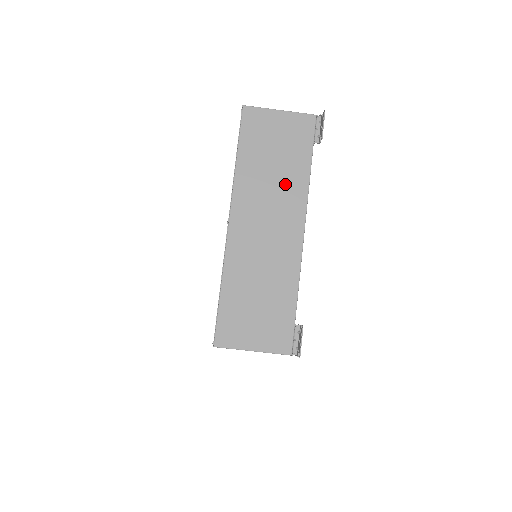
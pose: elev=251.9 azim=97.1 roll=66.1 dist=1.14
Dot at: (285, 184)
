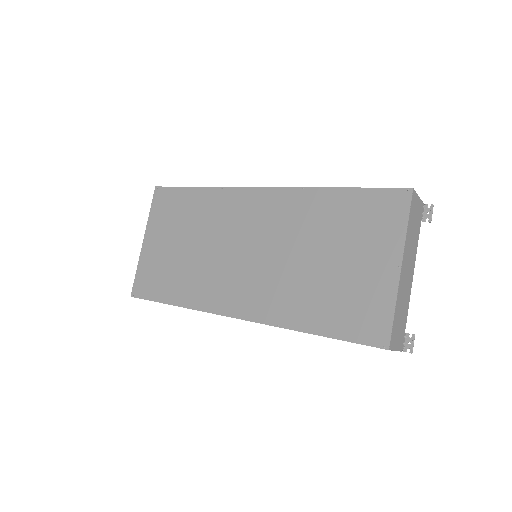
Dot at: (414, 245)
